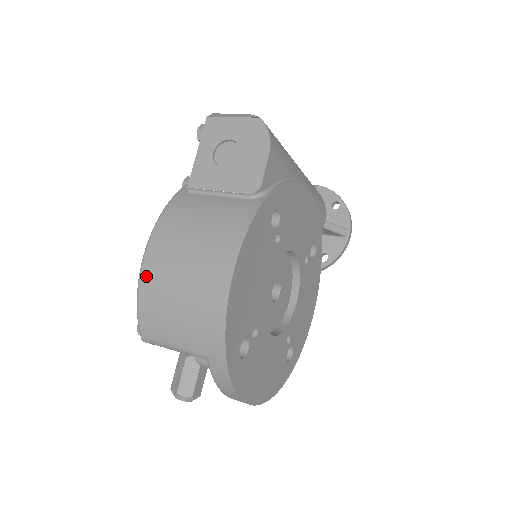
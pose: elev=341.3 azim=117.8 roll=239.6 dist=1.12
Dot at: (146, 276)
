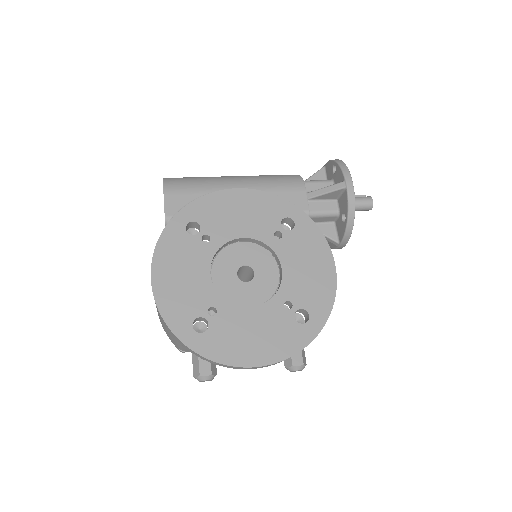
Dot at: occluded
